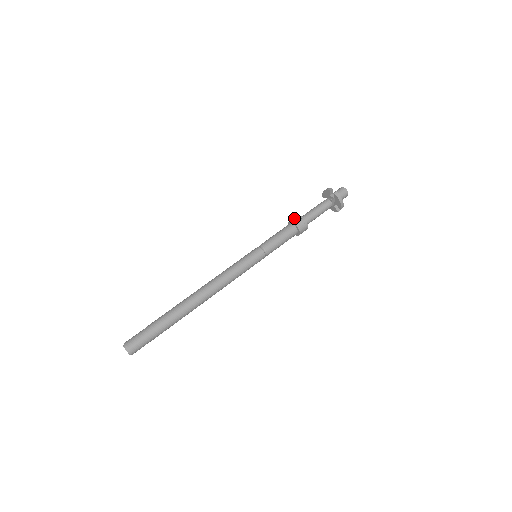
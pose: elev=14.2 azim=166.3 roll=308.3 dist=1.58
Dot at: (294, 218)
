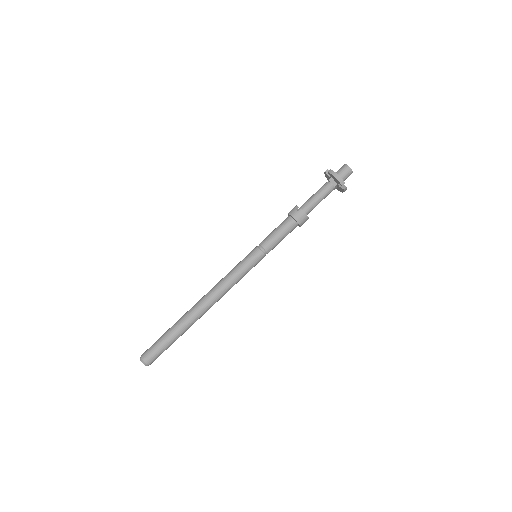
Dot at: (291, 210)
